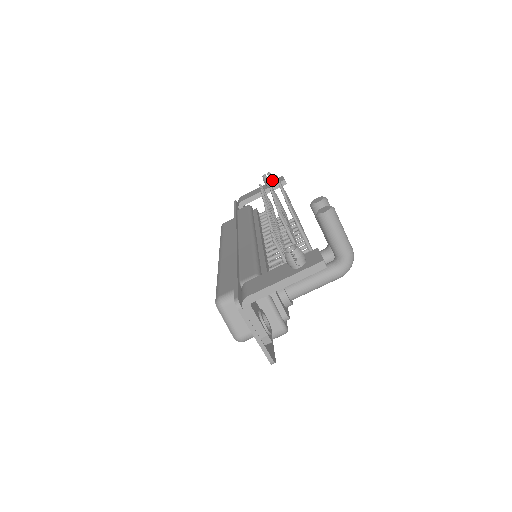
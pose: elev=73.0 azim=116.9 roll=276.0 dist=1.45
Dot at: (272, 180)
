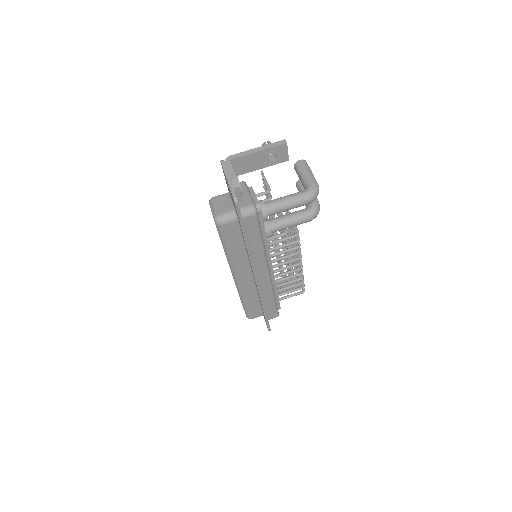
Dot at: occluded
